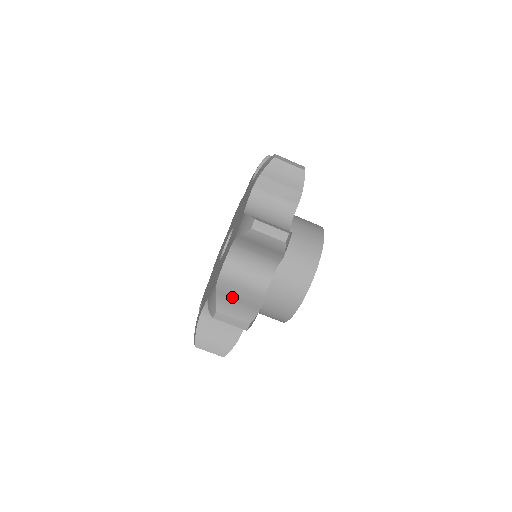
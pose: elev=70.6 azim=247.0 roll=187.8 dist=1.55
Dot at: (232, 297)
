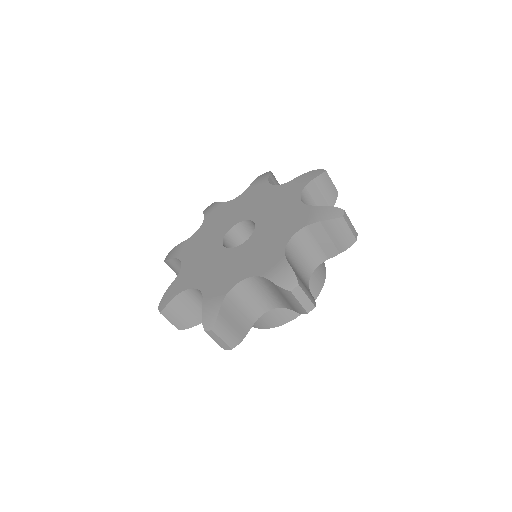
Dot at: (230, 318)
